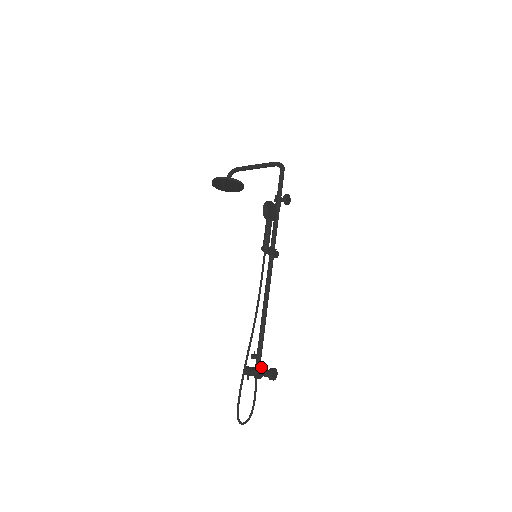
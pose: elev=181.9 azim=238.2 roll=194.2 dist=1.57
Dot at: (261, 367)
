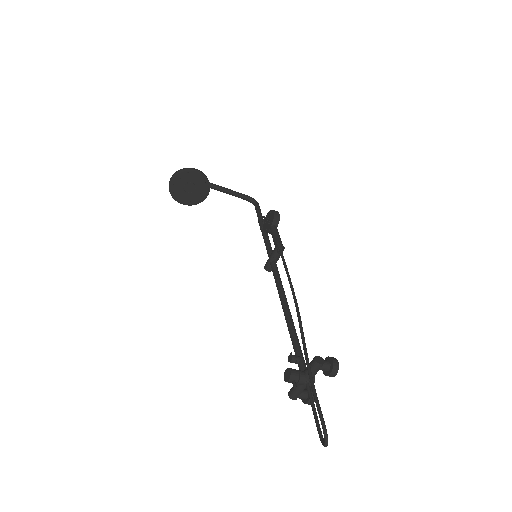
Dot at: occluded
